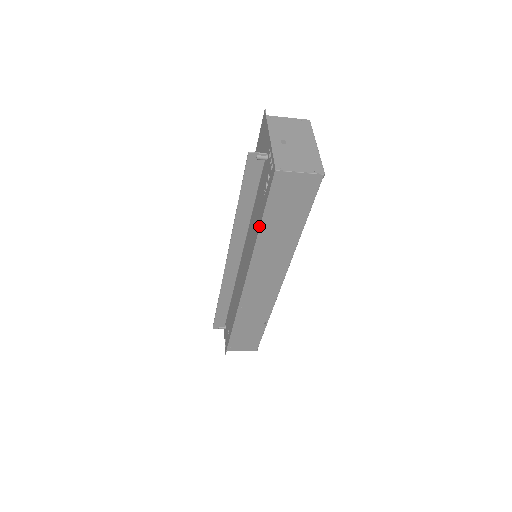
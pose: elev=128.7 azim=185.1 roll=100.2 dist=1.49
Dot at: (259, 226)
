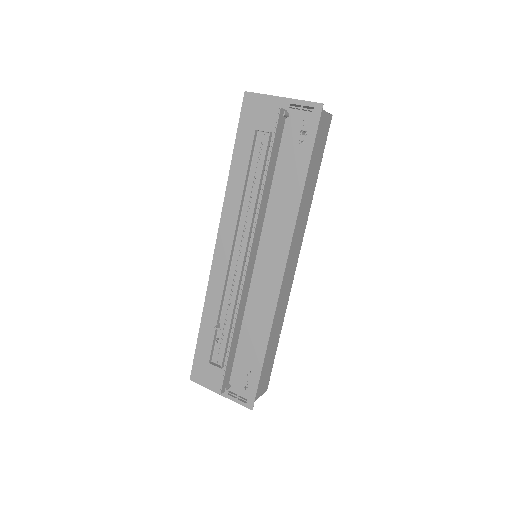
Dot at: (305, 178)
